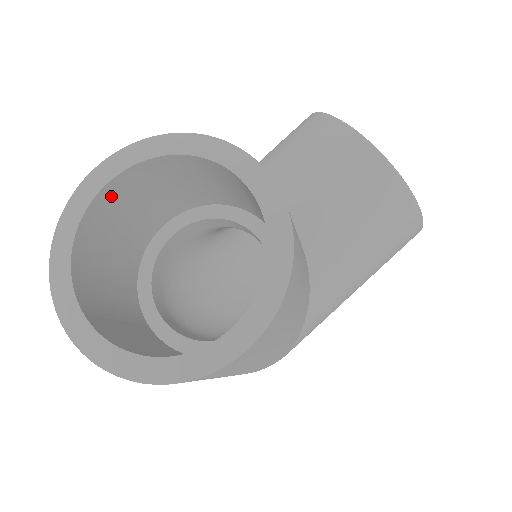
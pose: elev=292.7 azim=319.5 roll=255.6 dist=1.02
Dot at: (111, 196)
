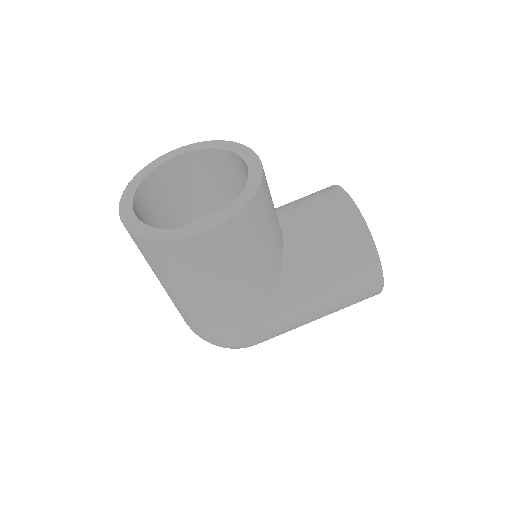
Dot at: (178, 166)
